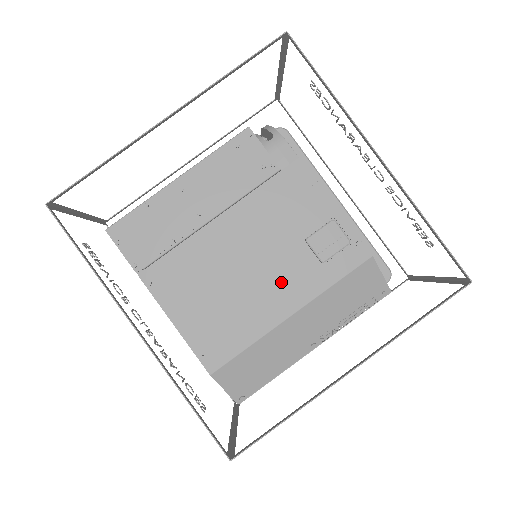
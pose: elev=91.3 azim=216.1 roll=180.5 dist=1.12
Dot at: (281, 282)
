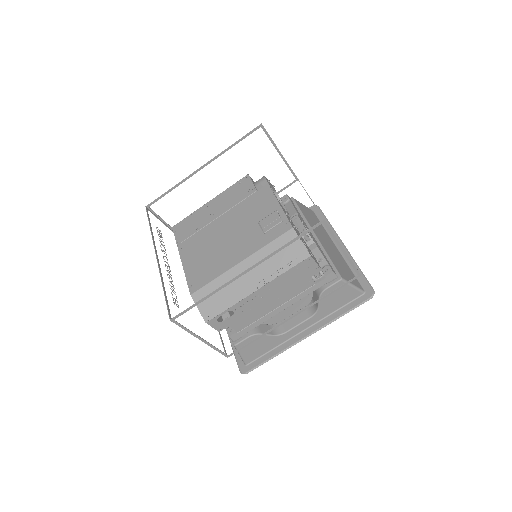
Dot at: (240, 245)
